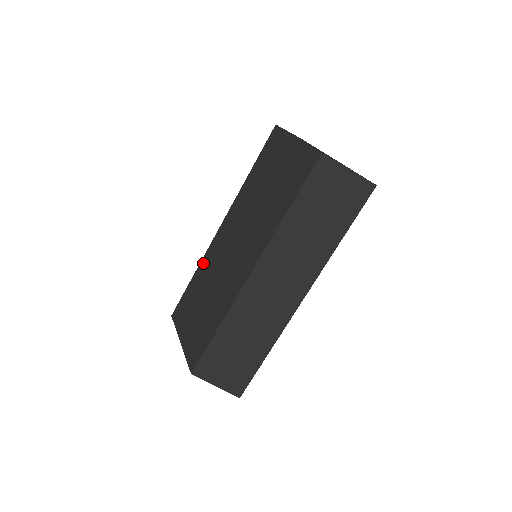
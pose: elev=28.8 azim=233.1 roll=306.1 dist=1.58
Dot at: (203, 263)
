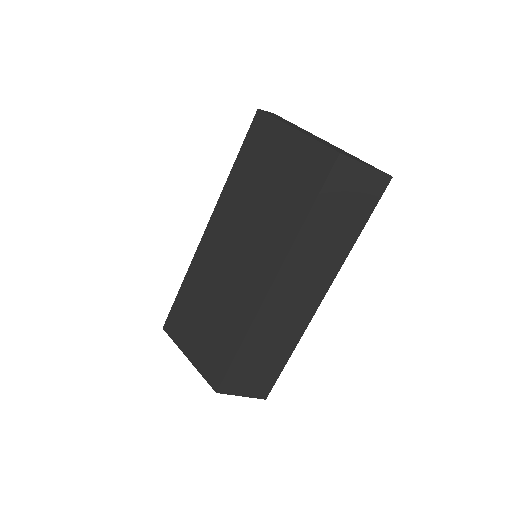
Dot at: (193, 270)
